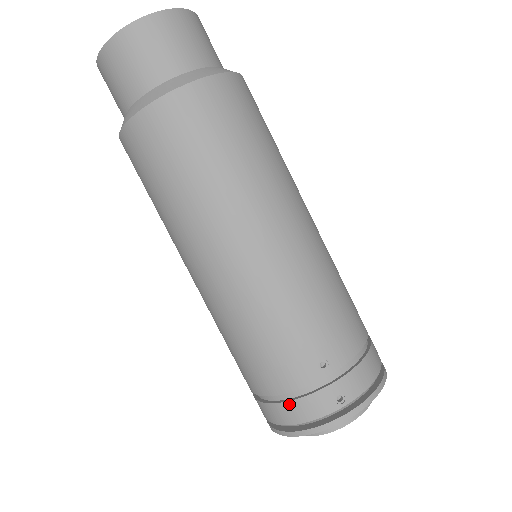
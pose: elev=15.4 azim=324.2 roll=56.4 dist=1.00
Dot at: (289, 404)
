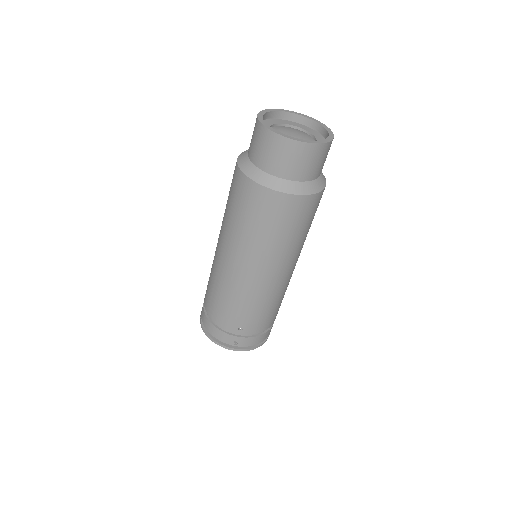
Dot at: (214, 327)
